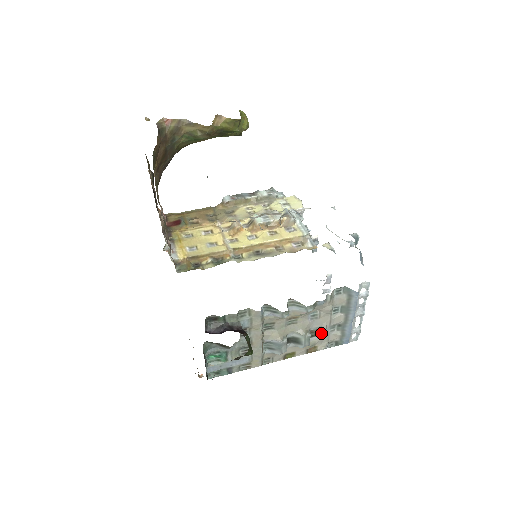
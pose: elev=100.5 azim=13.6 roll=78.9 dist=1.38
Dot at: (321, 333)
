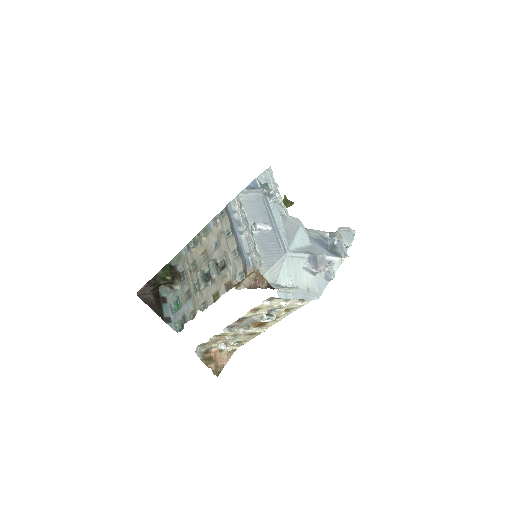
Dot at: (227, 262)
